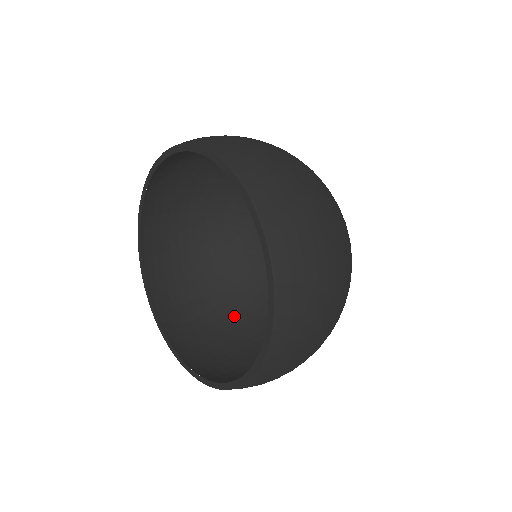
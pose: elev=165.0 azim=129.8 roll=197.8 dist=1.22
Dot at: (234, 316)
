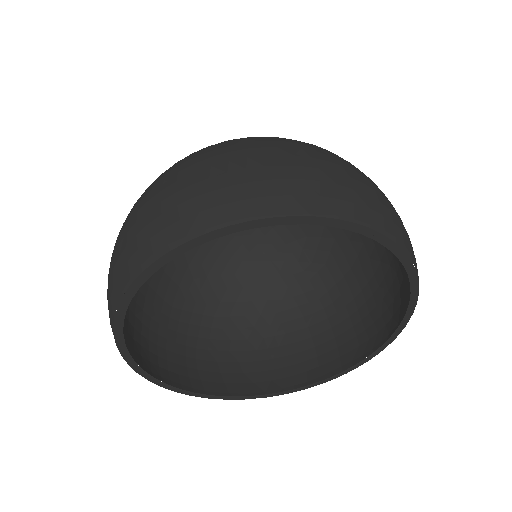
Dot at: (156, 289)
